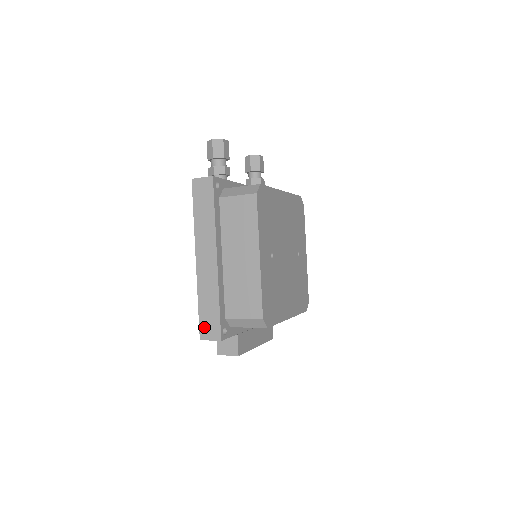
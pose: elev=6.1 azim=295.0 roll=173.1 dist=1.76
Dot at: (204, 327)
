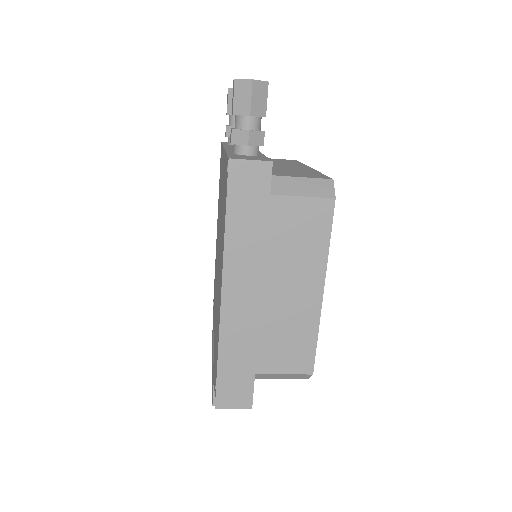
Dot at: (225, 392)
